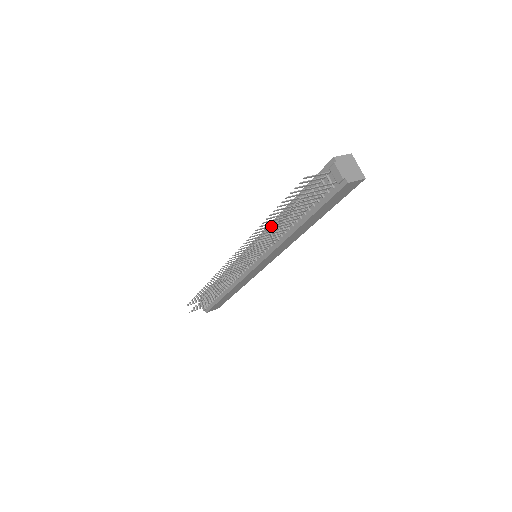
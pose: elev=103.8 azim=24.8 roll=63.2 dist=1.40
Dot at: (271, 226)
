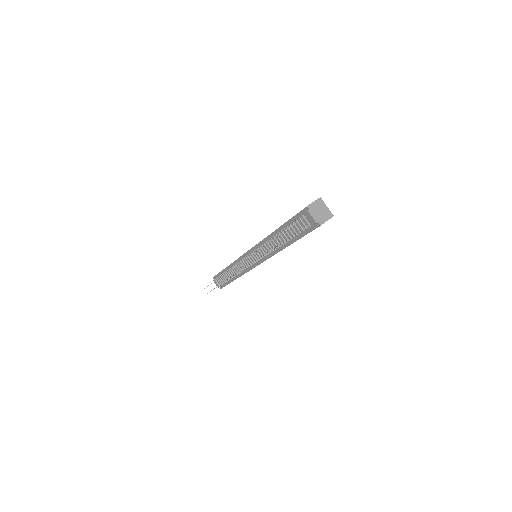
Dot at: occluded
